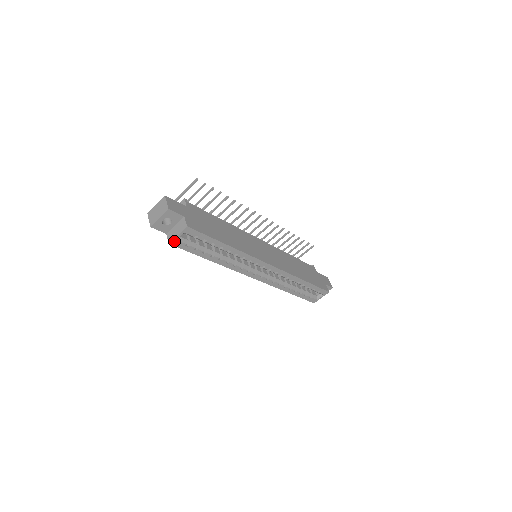
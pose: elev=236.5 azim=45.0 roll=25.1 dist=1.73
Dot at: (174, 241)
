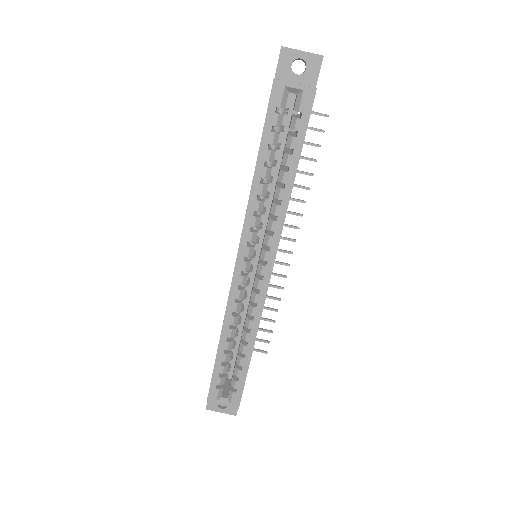
Dot at: (281, 84)
